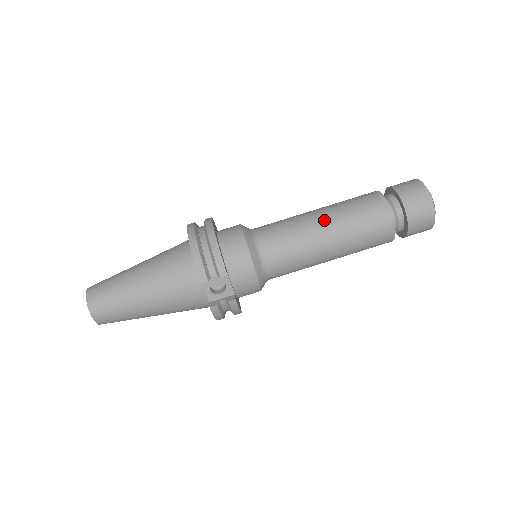
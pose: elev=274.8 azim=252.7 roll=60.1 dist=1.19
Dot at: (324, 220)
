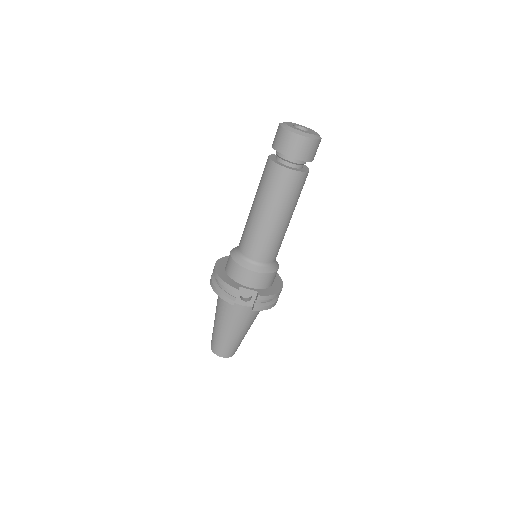
Dot at: (256, 208)
